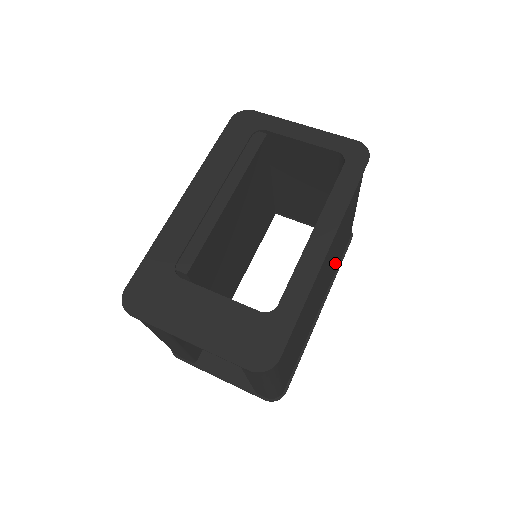
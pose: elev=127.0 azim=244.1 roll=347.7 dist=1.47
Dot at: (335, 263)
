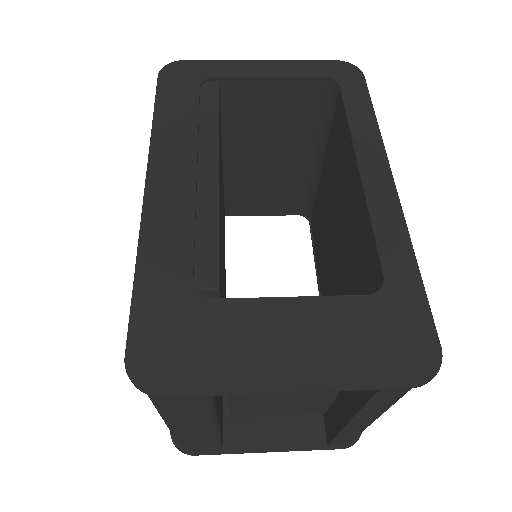
Dot at: occluded
